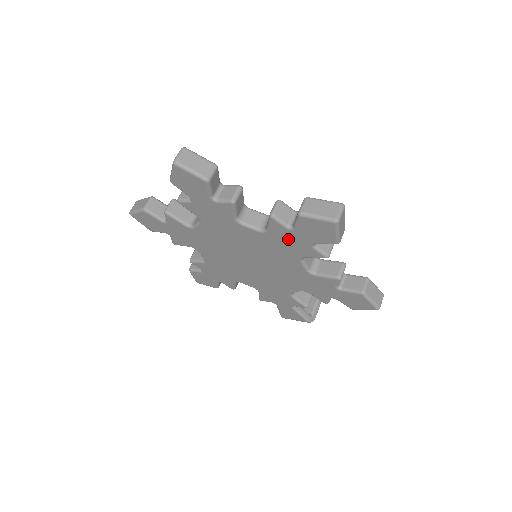
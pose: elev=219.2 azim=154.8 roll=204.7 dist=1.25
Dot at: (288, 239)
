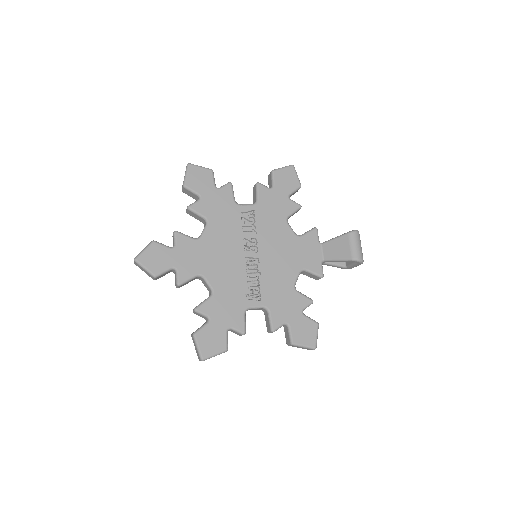
Dot at: occluded
